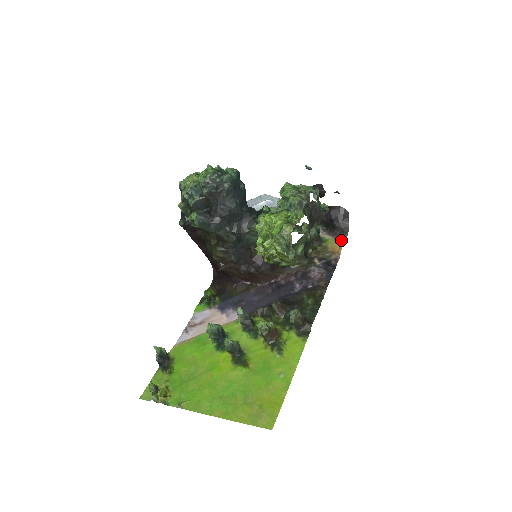
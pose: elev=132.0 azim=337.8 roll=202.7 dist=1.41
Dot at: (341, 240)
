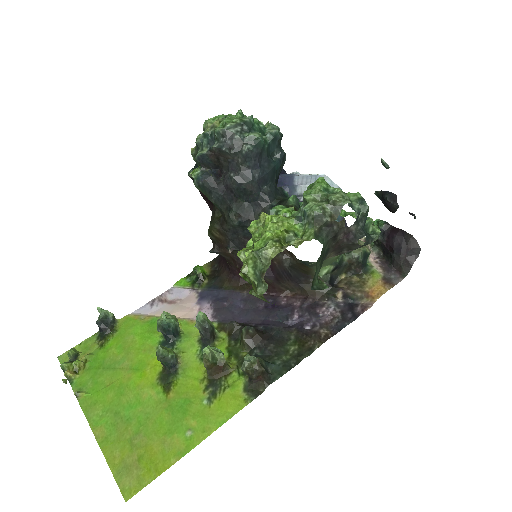
Dot at: (389, 282)
